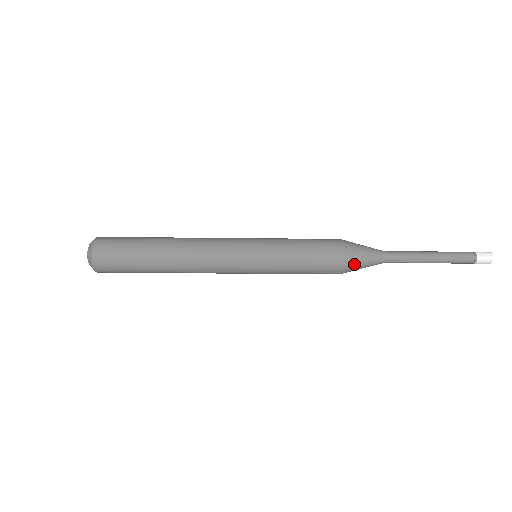
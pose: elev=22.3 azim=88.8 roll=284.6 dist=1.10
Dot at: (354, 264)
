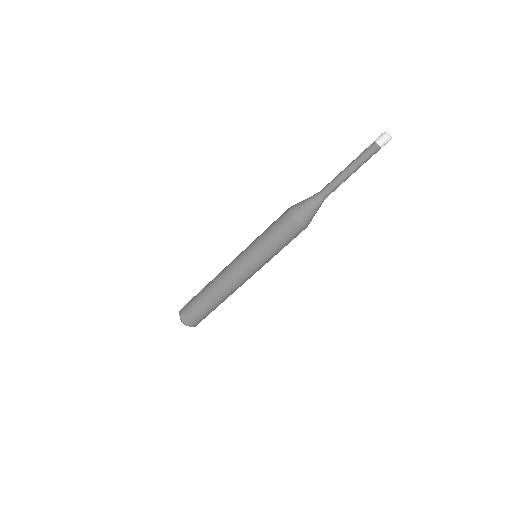
Dot at: (303, 214)
